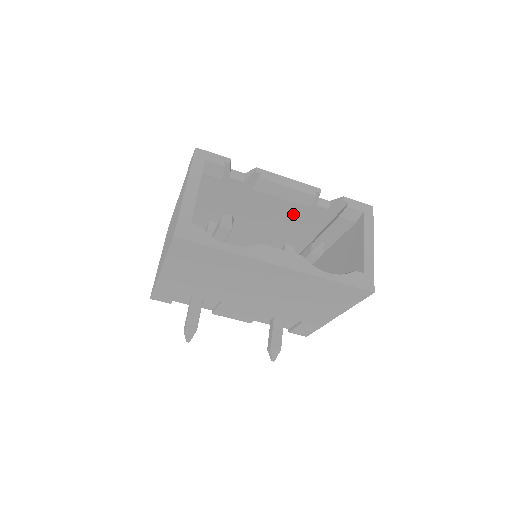
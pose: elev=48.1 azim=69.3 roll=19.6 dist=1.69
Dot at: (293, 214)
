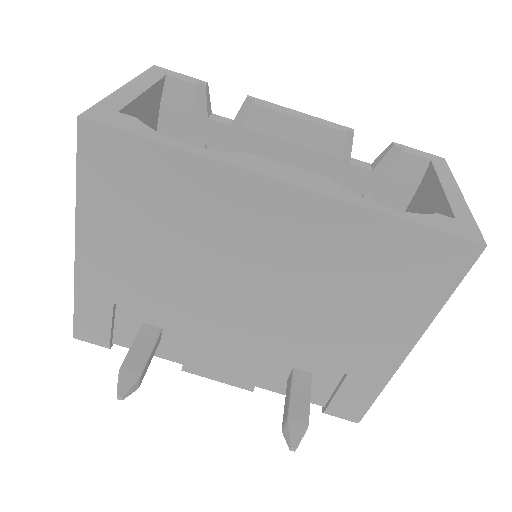
Dot at: occluded
